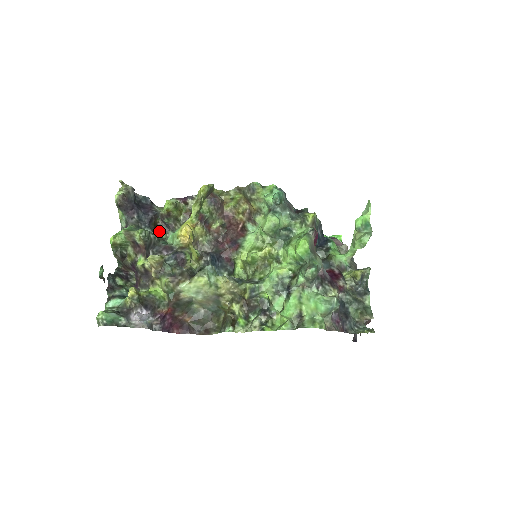
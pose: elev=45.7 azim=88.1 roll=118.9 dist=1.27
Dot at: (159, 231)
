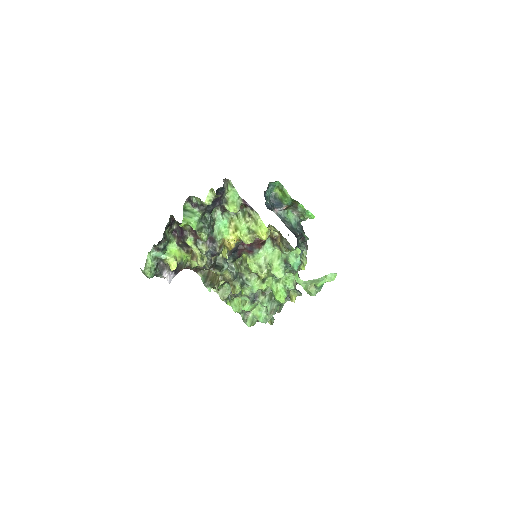
Dot at: occluded
